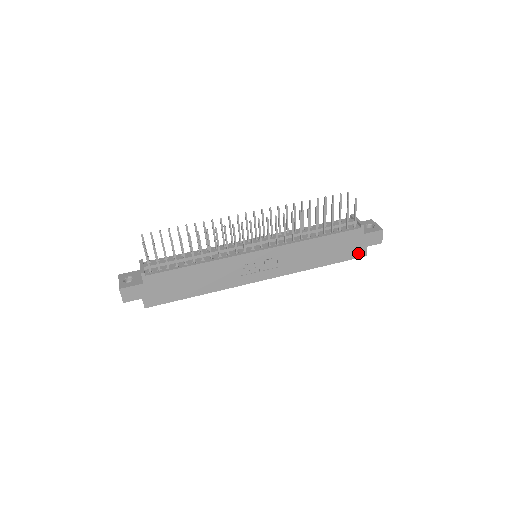
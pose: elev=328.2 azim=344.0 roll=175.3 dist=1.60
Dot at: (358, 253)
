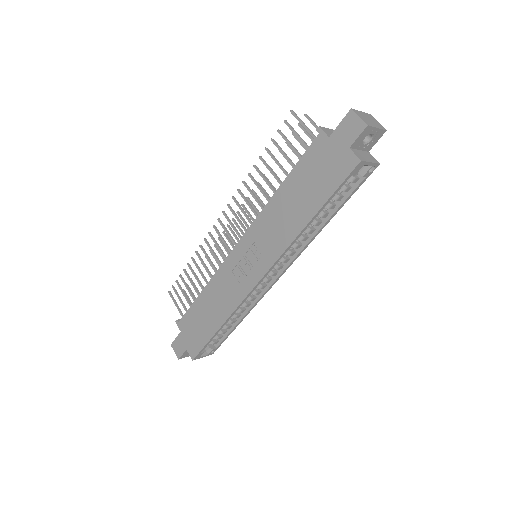
Dot at: (345, 166)
